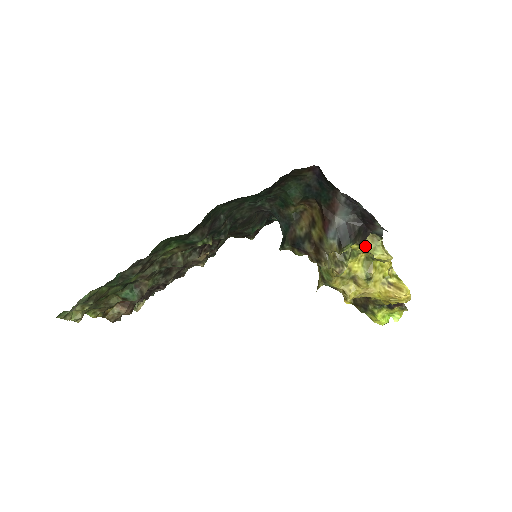
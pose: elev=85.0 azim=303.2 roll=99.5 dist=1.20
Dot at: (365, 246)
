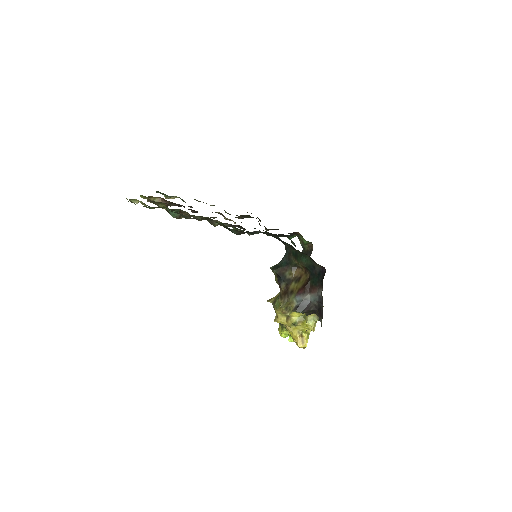
Dot at: occluded
